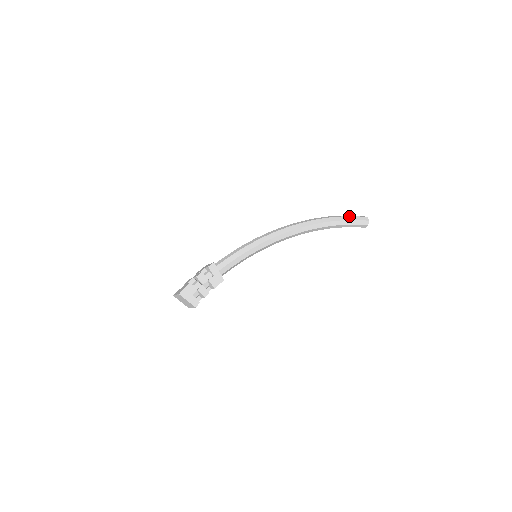
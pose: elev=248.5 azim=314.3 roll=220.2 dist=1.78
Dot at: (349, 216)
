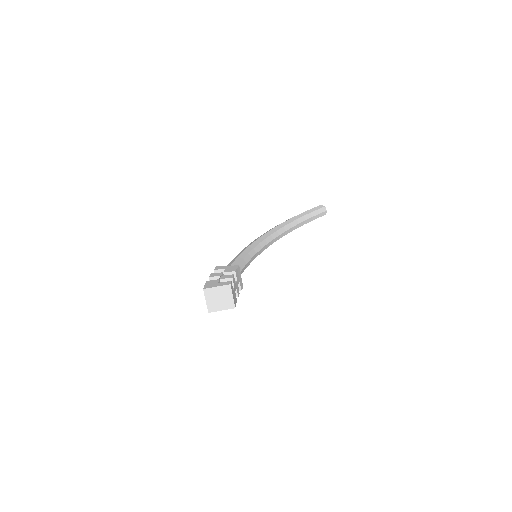
Dot at: occluded
